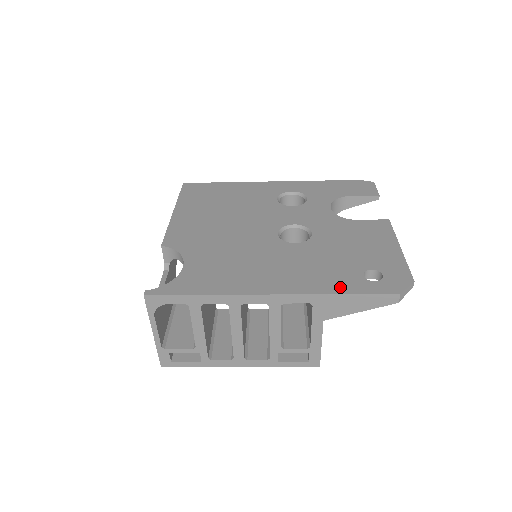
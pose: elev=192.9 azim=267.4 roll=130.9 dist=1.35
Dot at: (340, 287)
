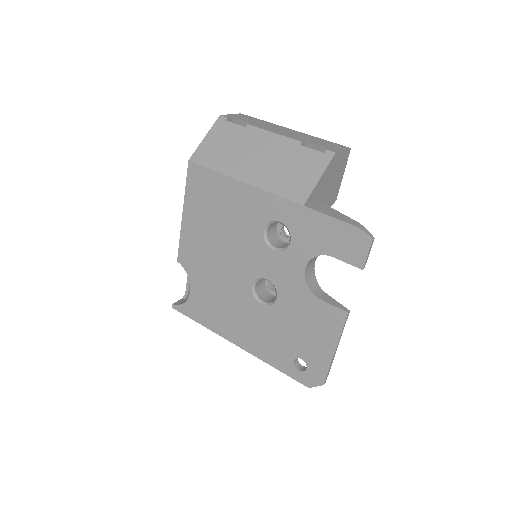
Dot at: (275, 362)
